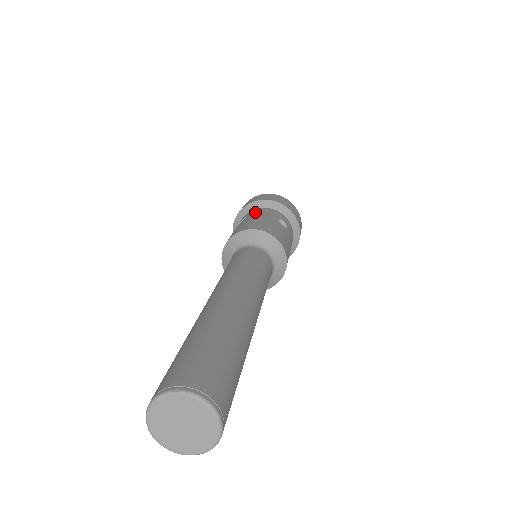
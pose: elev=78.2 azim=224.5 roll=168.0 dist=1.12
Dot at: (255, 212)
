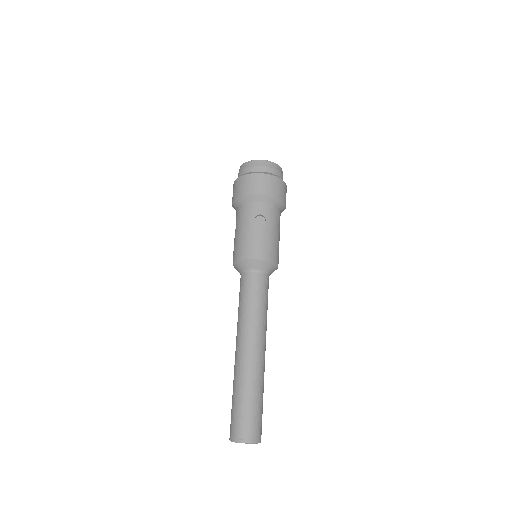
Dot at: (239, 216)
